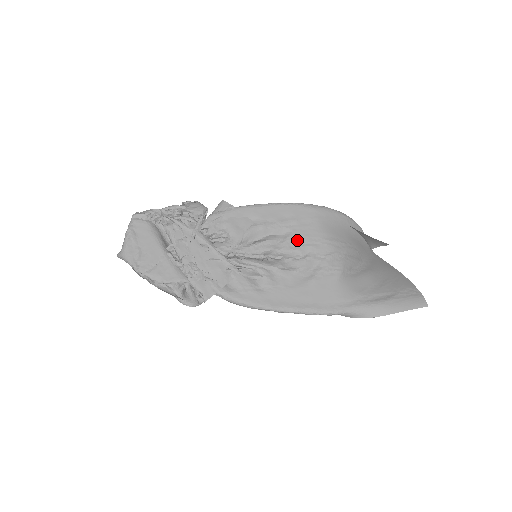
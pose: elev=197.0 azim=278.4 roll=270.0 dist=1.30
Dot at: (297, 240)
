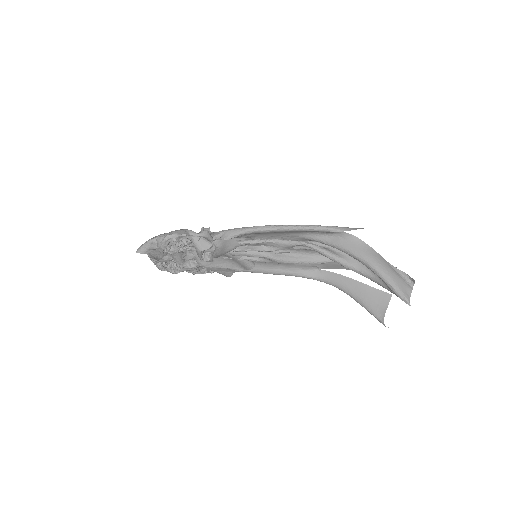
Dot at: occluded
